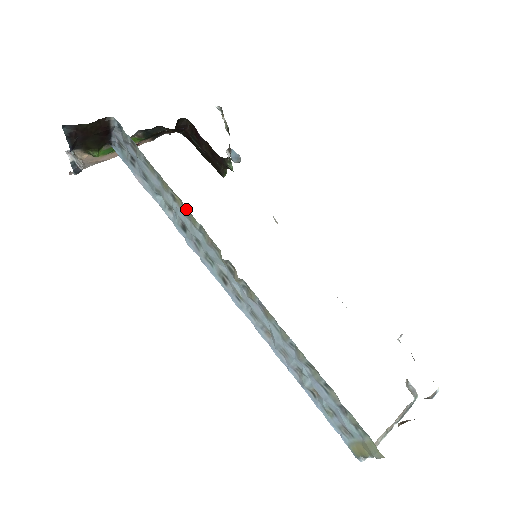
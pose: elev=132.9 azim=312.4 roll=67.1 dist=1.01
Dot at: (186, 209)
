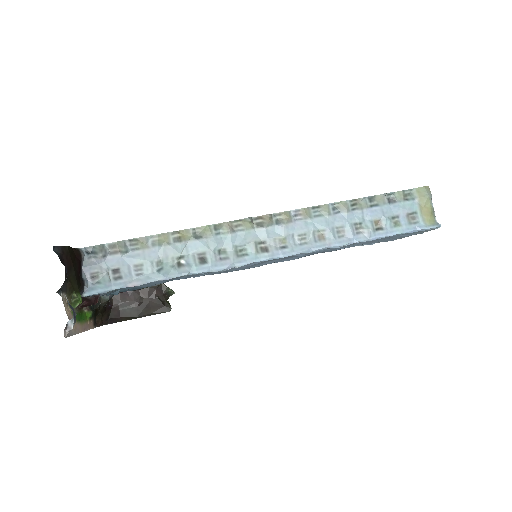
Dot at: (194, 232)
